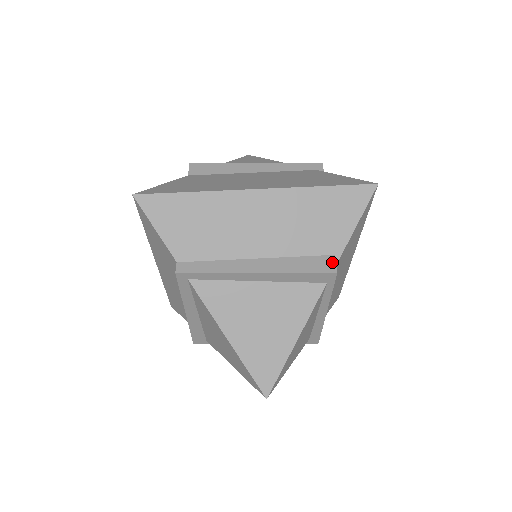
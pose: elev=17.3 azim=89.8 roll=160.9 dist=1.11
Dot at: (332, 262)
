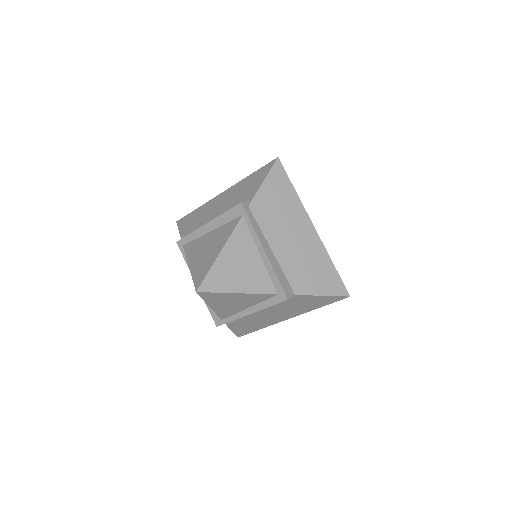
Dot at: (244, 202)
